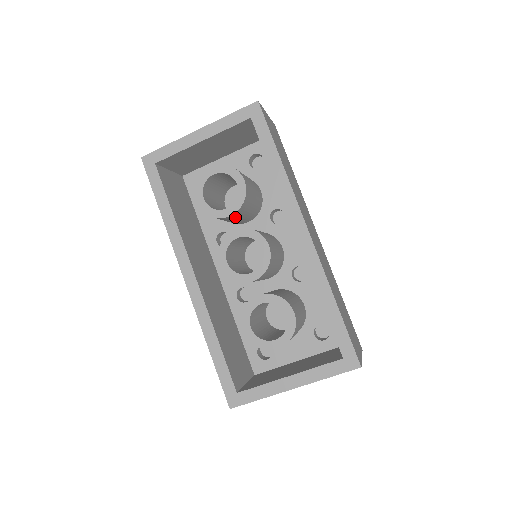
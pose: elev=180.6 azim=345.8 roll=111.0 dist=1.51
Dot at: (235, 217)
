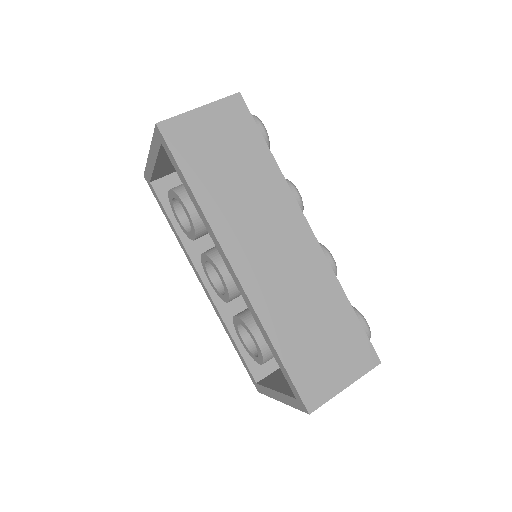
Dot at: occluded
